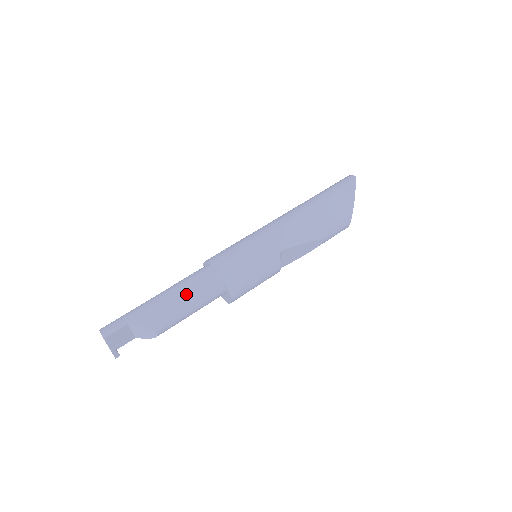
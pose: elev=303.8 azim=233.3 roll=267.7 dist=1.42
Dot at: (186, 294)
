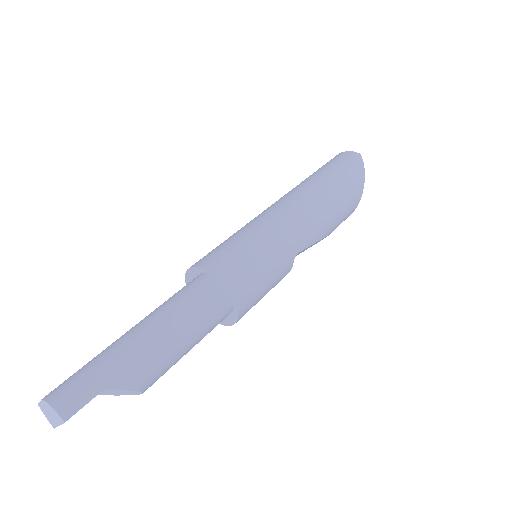
Dot at: (189, 327)
